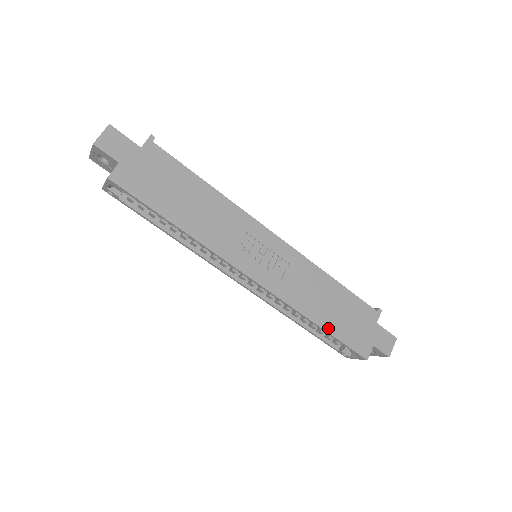
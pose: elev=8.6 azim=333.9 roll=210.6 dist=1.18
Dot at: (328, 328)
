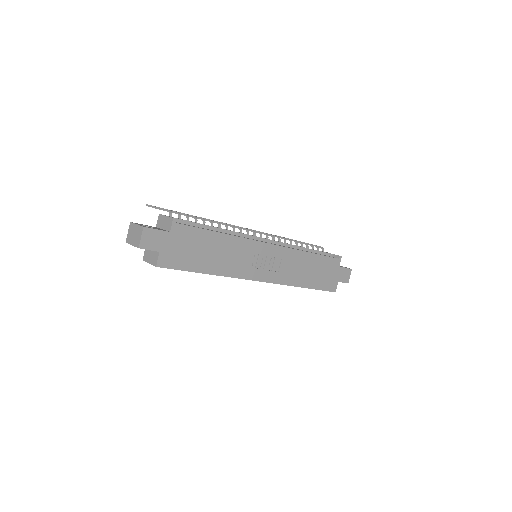
Dot at: (311, 286)
